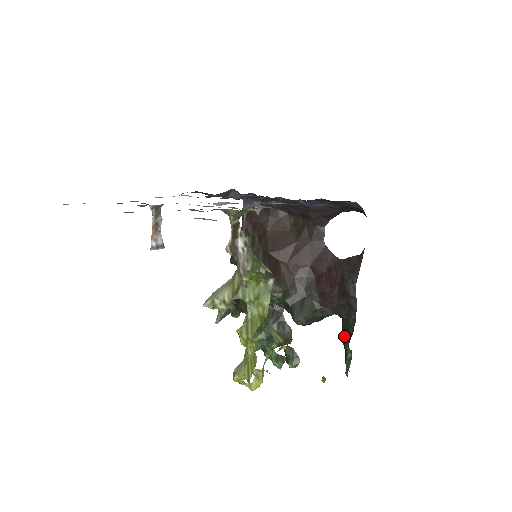
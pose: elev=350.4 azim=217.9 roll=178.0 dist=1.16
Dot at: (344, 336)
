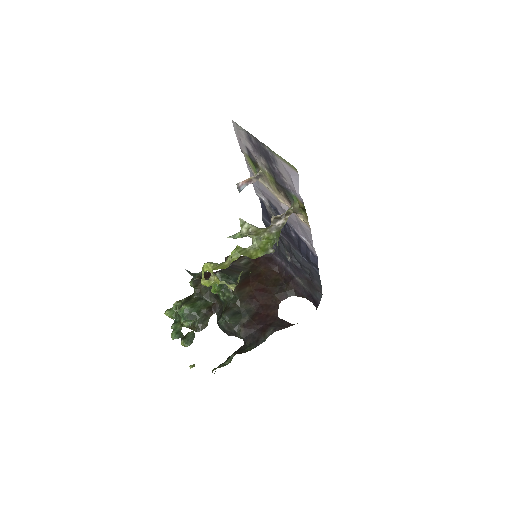
Dot at: occluded
